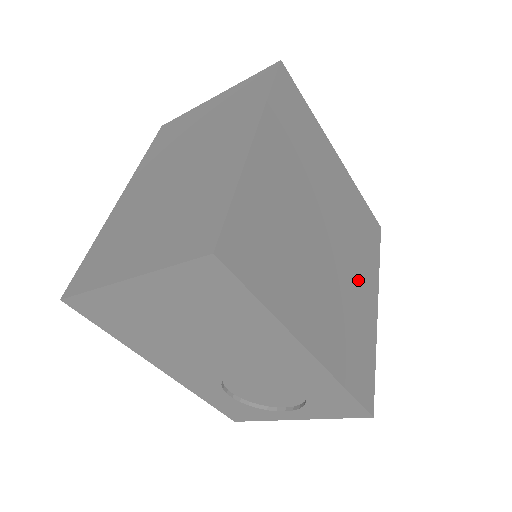
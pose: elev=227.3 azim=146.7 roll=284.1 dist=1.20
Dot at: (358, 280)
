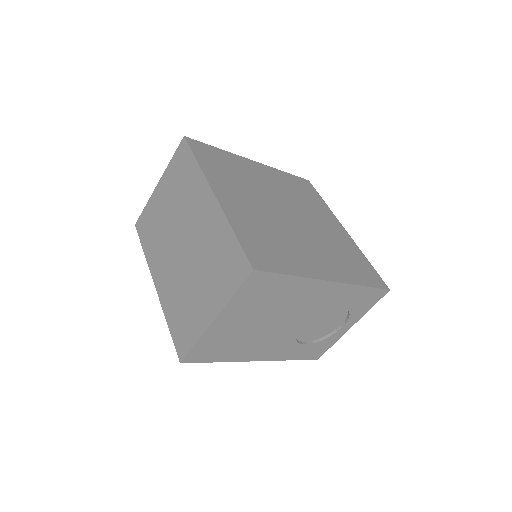
Dot at: (323, 223)
